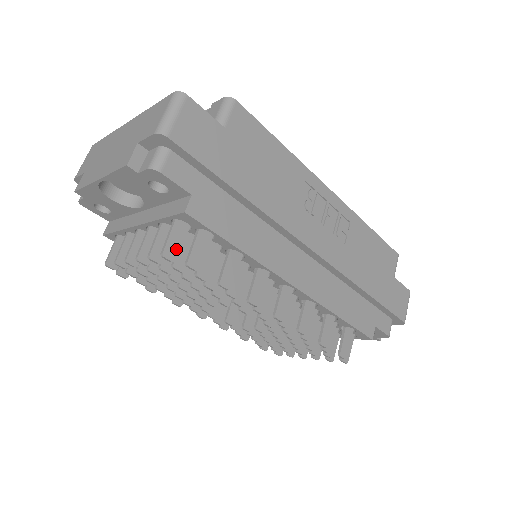
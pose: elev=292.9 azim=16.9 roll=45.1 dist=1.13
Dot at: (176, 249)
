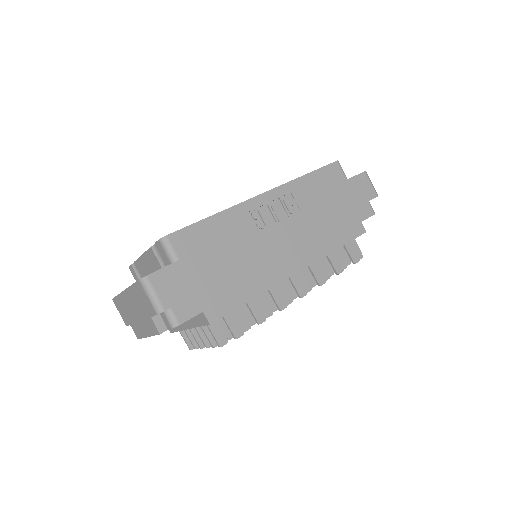
Dot at: (222, 335)
